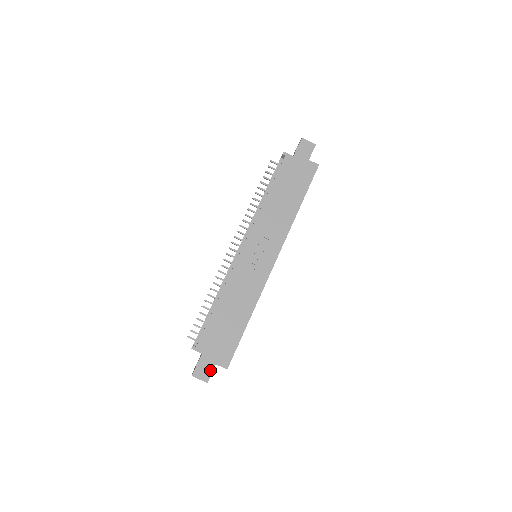
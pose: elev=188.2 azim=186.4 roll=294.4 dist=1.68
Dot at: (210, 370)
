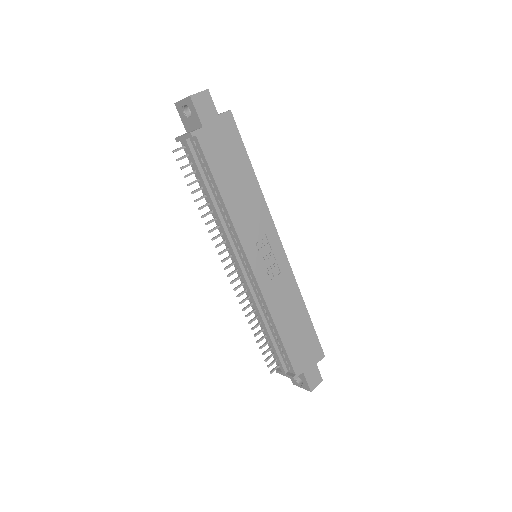
Dot at: (317, 372)
